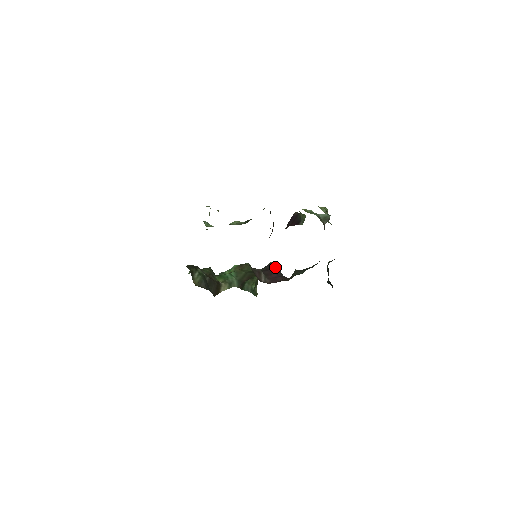
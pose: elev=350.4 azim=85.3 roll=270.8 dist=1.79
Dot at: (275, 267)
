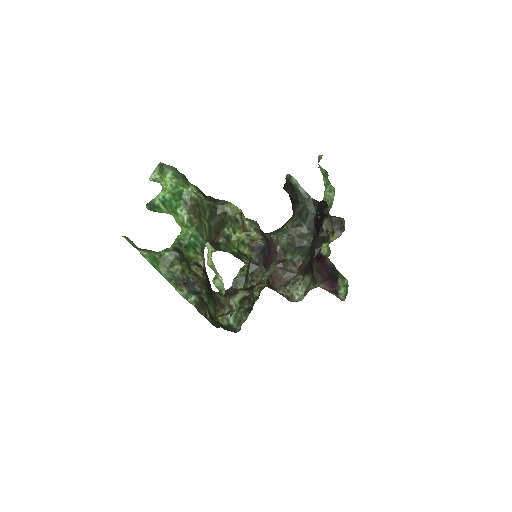
Dot at: (268, 247)
